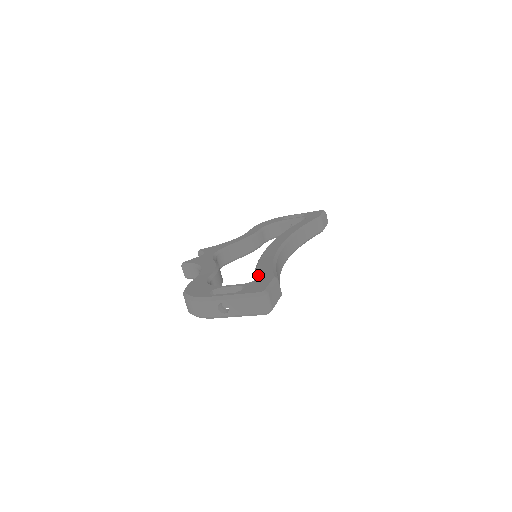
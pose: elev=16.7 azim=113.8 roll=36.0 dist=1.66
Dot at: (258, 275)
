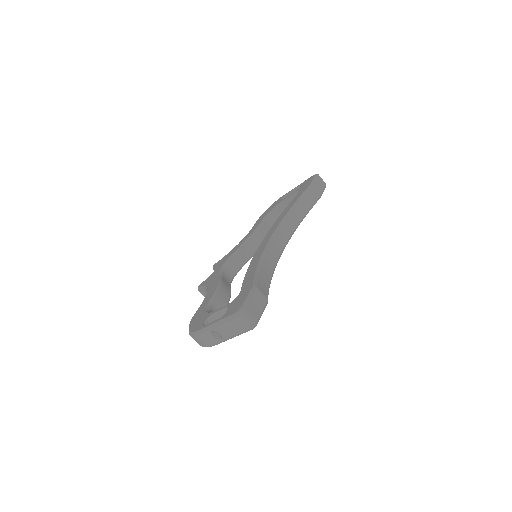
Dot at: (241, 289)
